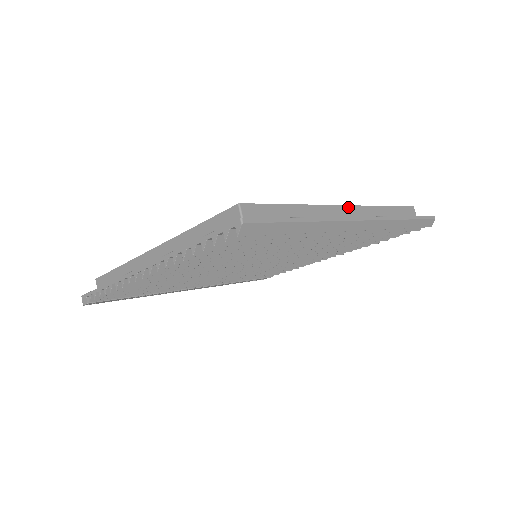
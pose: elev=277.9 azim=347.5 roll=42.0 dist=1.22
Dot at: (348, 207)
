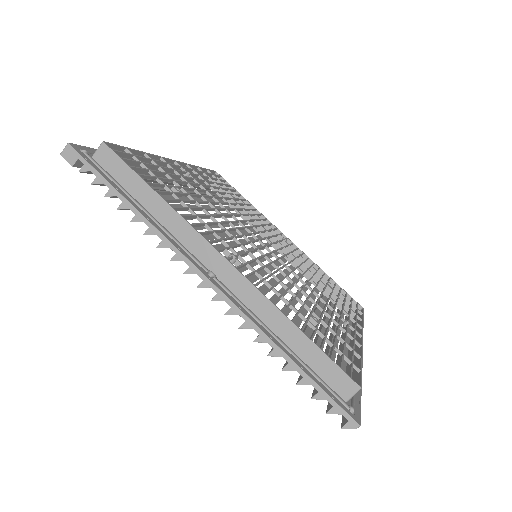
Dot at: (362, 337)
